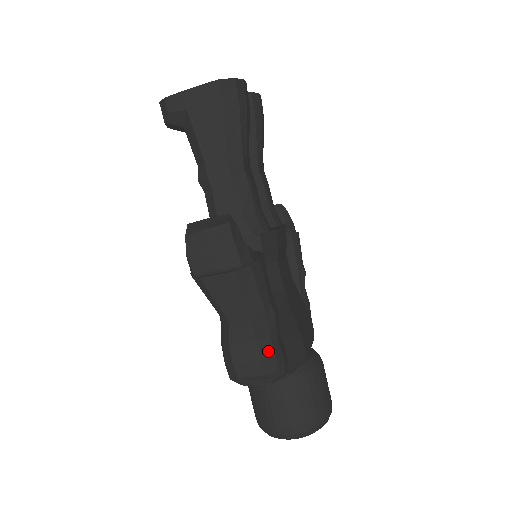
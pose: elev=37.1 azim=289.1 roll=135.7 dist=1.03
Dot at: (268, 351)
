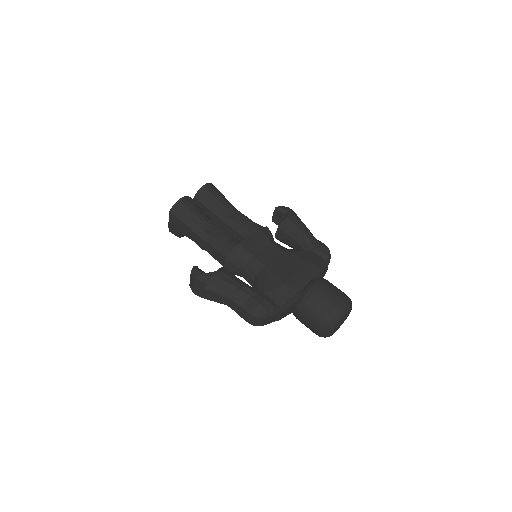
Dot at: (249, 307)
